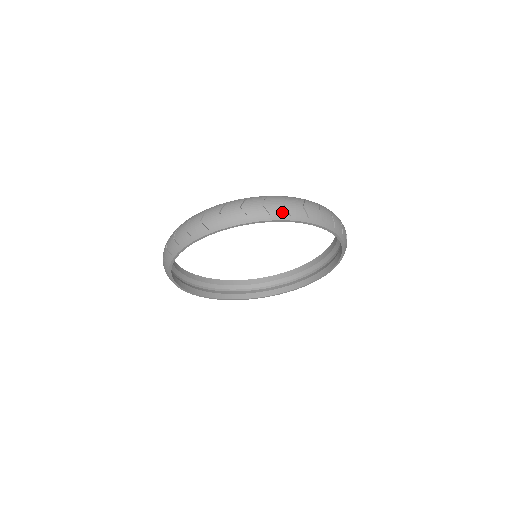
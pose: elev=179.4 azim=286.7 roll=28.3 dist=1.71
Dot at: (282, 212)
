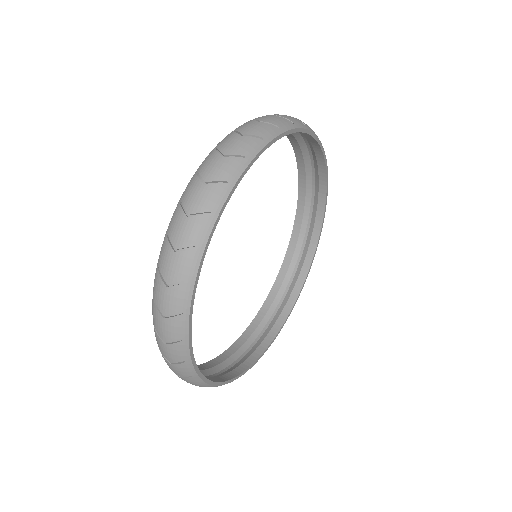
Dot at: (284, 121)
